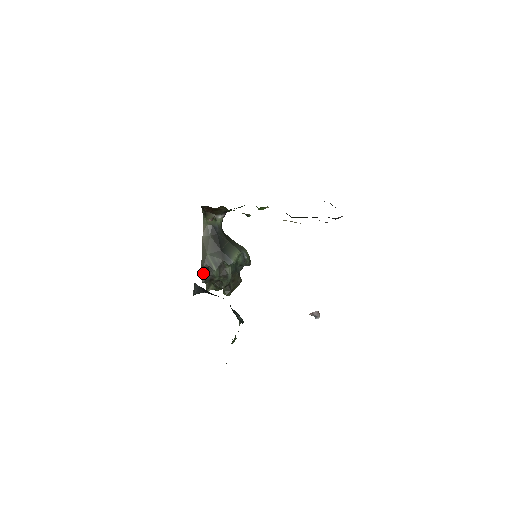
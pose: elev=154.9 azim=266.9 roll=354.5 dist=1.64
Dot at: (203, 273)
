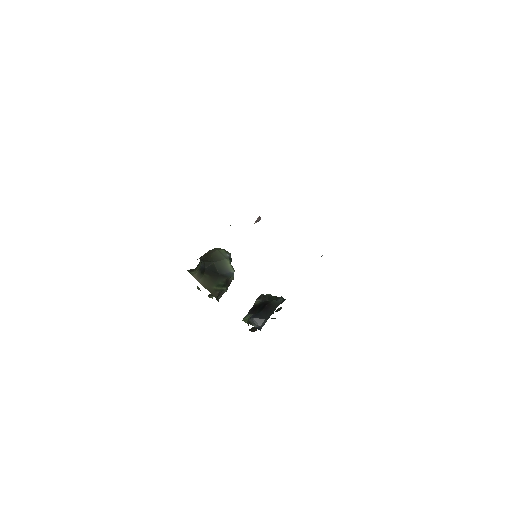
Dot at: (216, 298)
